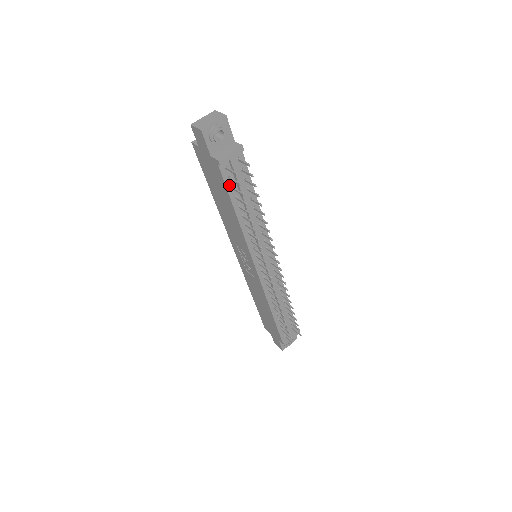
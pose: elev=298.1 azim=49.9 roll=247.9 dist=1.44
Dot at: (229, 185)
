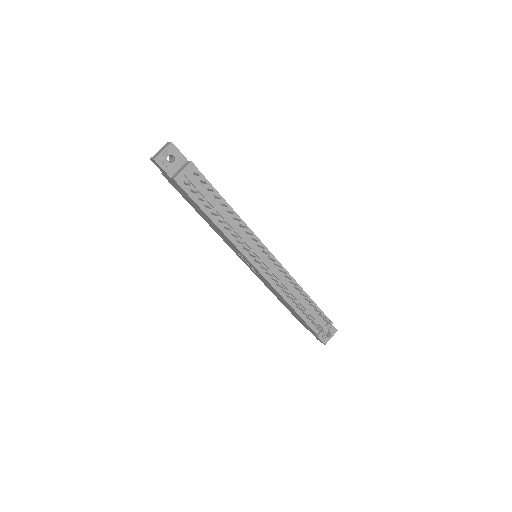
Dot at: (194, 197)
